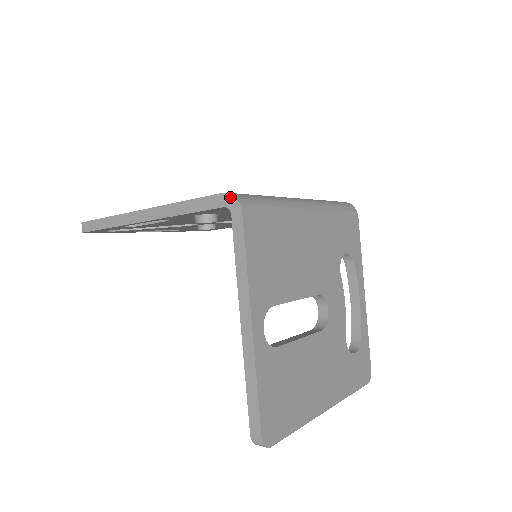
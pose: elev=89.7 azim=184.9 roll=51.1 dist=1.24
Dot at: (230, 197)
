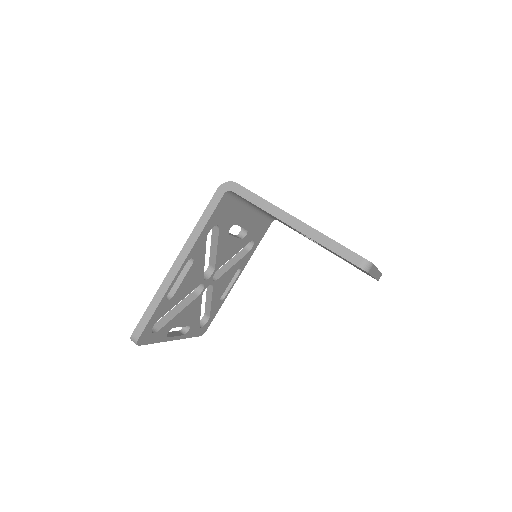
Dot at: (223, 185)
